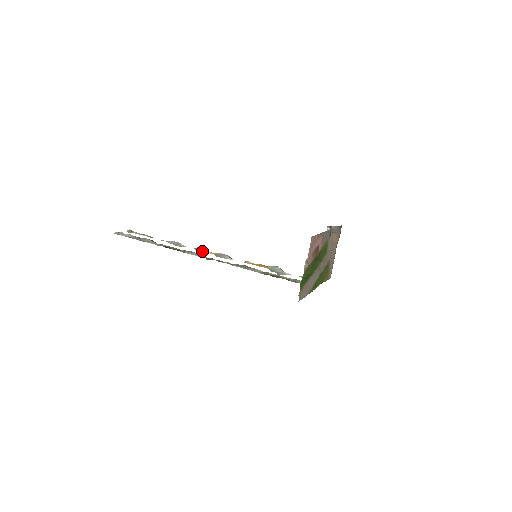
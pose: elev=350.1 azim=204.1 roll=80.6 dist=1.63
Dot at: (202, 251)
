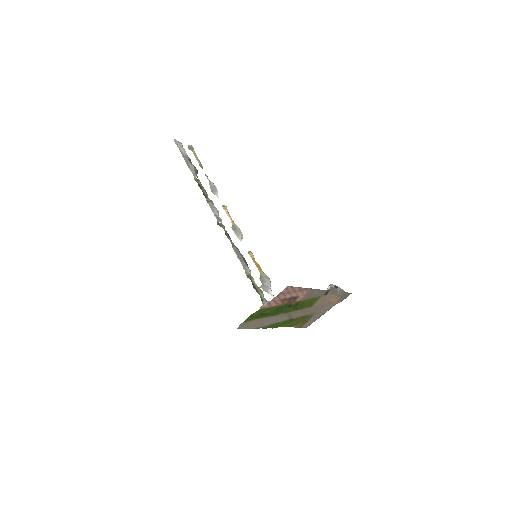
Dot at: (226, 213)
